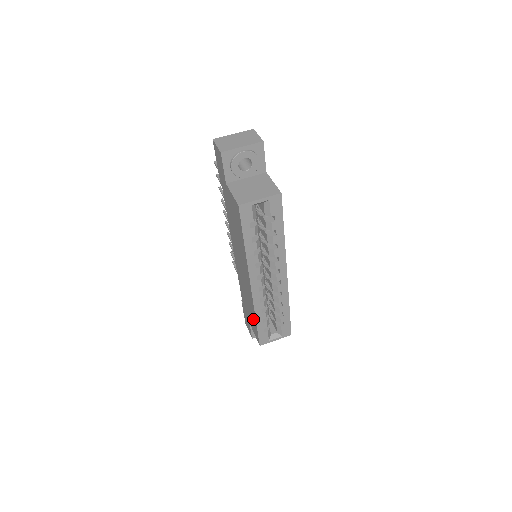
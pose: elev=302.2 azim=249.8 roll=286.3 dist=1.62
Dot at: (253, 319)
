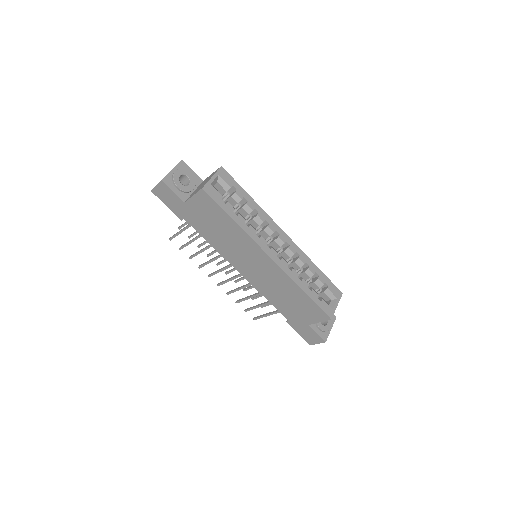
Dot at: (303, 301)
